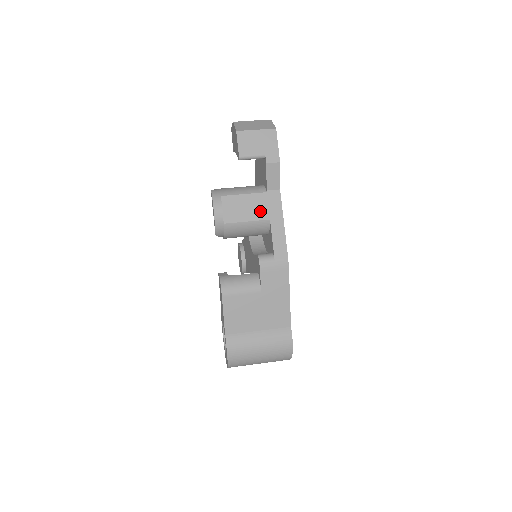
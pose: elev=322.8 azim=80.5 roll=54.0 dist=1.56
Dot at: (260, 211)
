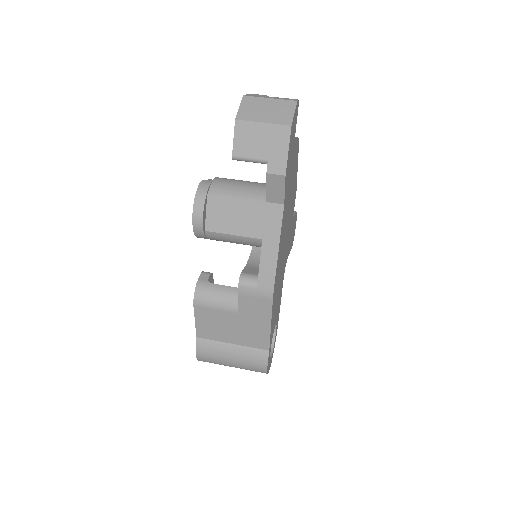
Dot at: (252, 226)
